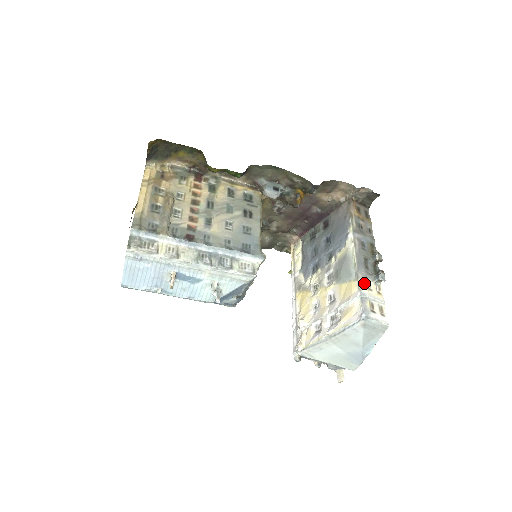
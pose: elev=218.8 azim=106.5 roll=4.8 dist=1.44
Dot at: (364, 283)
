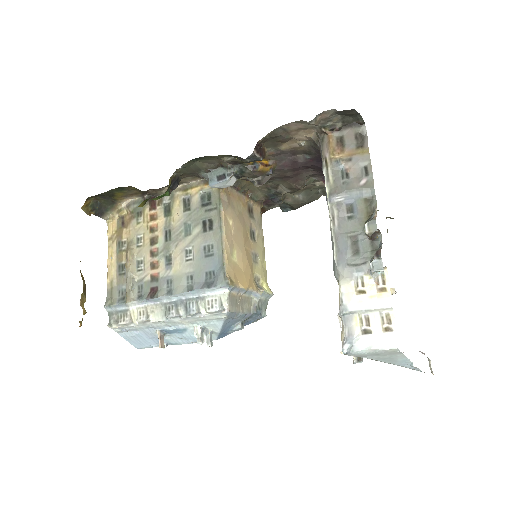
Dot at: (348, 286)
